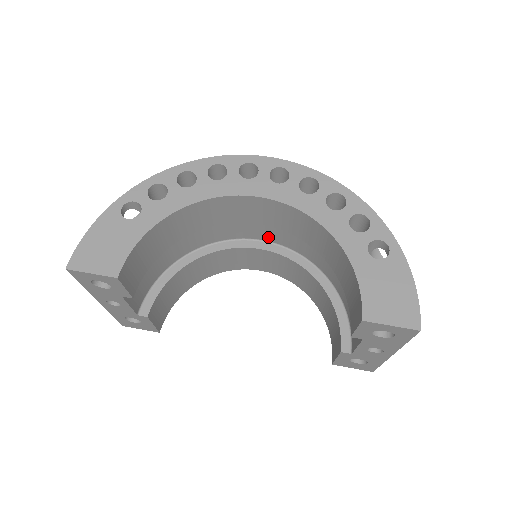
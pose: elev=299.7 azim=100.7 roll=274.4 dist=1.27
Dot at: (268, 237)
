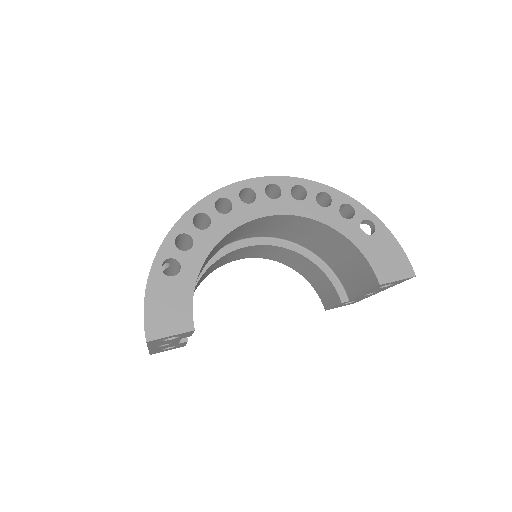
Dot at: (253, 235)
